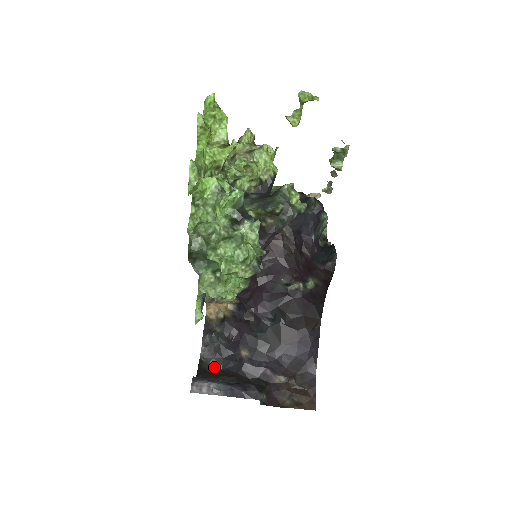
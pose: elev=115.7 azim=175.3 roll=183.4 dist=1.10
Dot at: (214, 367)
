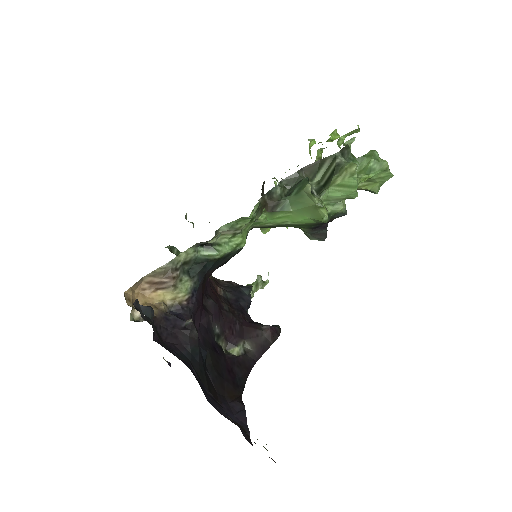
Dot at: (157, 335)
